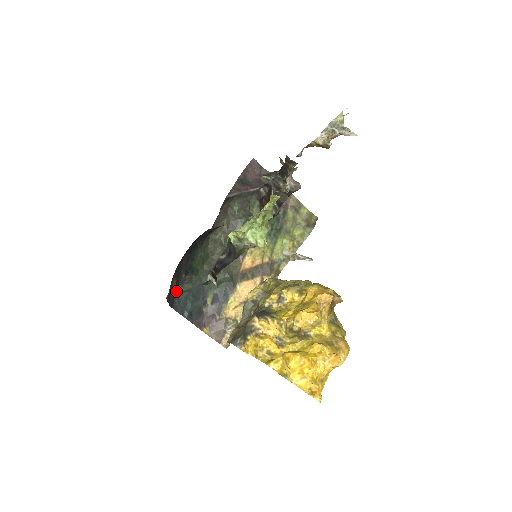
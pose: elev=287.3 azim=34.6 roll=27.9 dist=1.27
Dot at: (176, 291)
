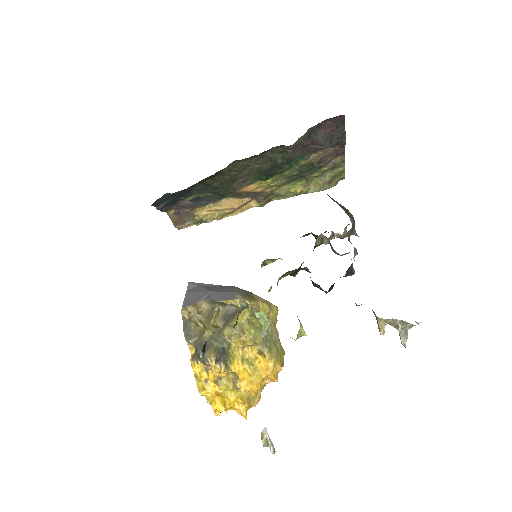
Dot at: (163, 195)
